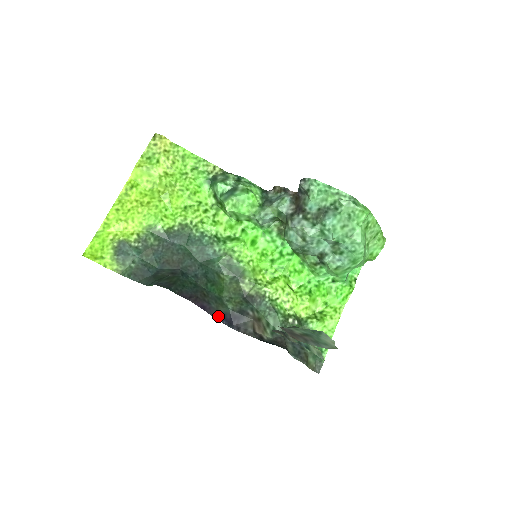
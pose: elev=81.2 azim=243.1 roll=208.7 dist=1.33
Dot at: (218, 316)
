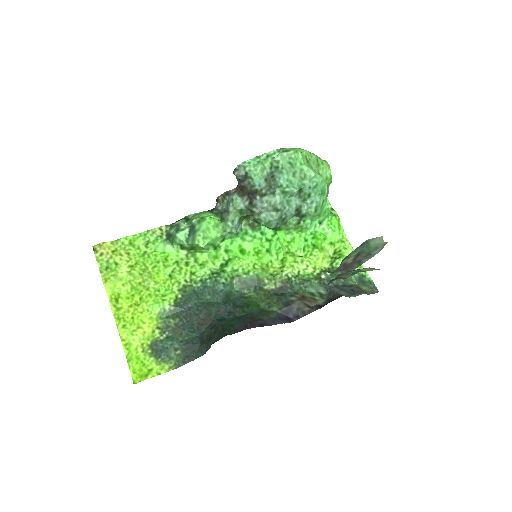
Dot at: (276, 322)
